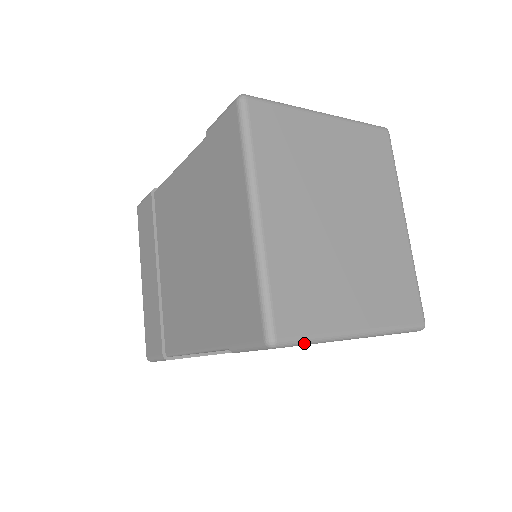
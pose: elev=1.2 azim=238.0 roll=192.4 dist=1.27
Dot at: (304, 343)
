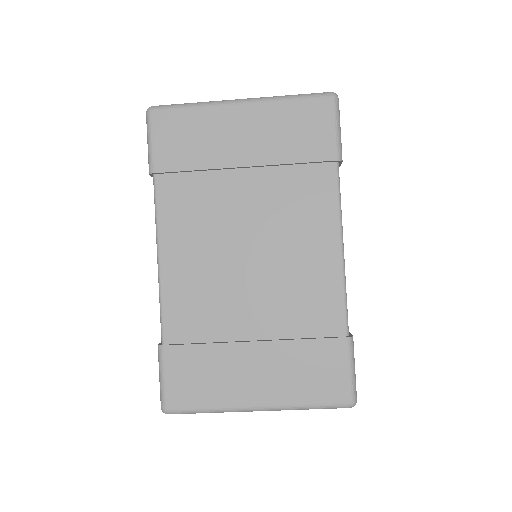
Dot at: (180, 106)
